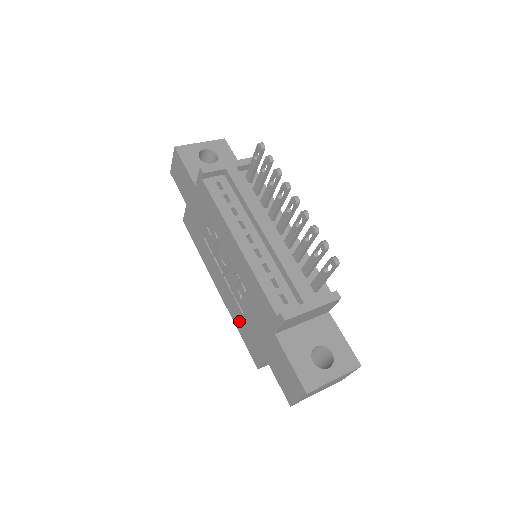
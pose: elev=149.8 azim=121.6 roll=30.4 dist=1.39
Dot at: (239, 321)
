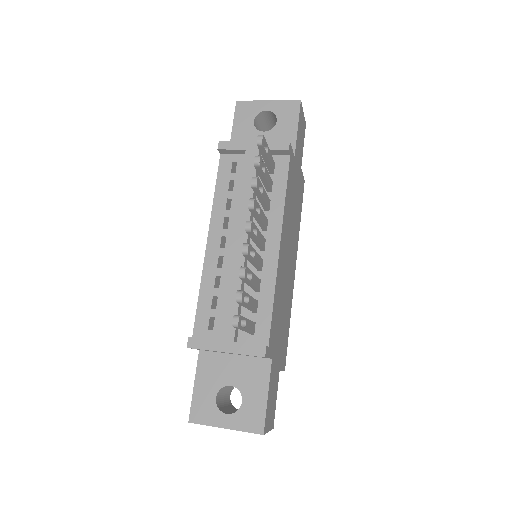
Dot at: occluded
